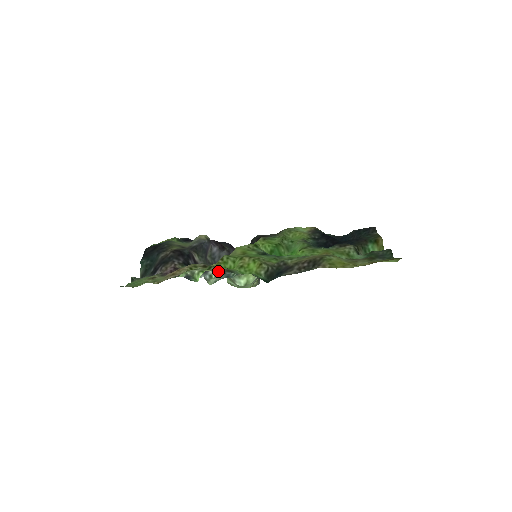
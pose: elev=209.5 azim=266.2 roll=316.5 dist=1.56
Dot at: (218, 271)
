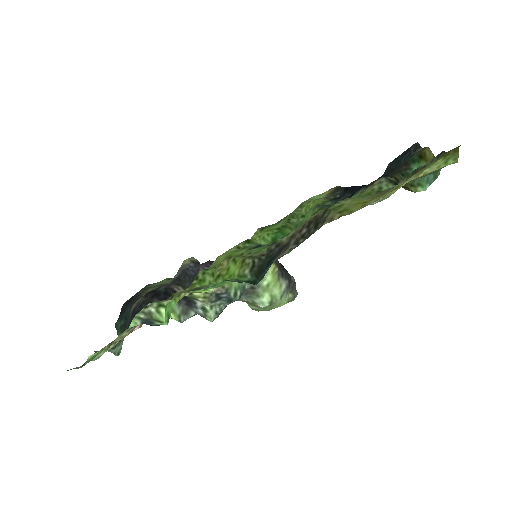
Dot at: (178, 296)
